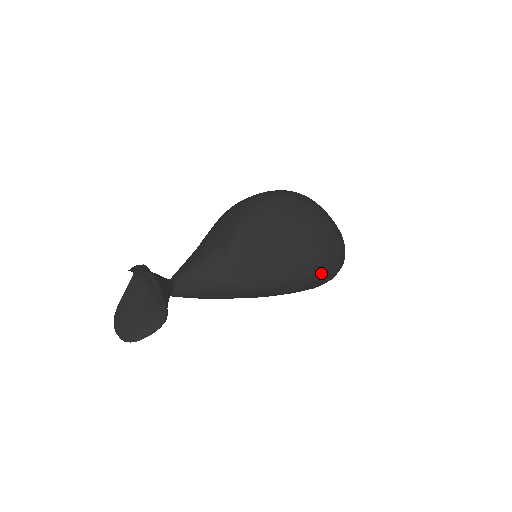
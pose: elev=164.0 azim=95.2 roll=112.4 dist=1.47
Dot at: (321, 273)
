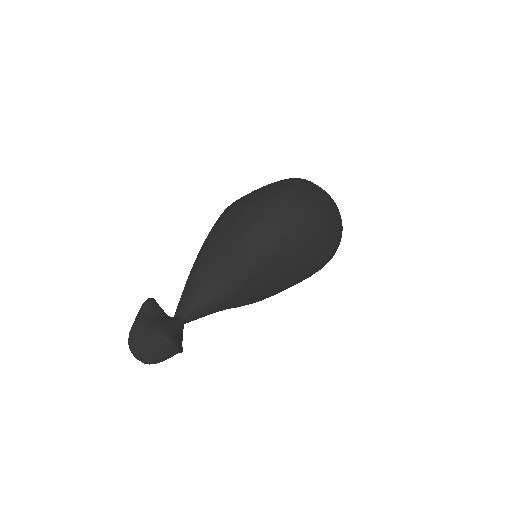
Dot at: (317, 271)
